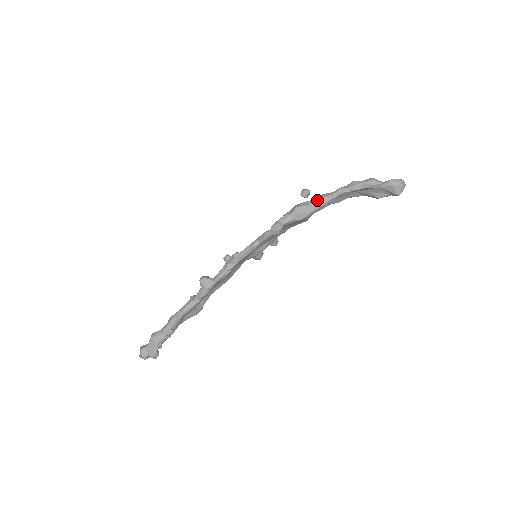
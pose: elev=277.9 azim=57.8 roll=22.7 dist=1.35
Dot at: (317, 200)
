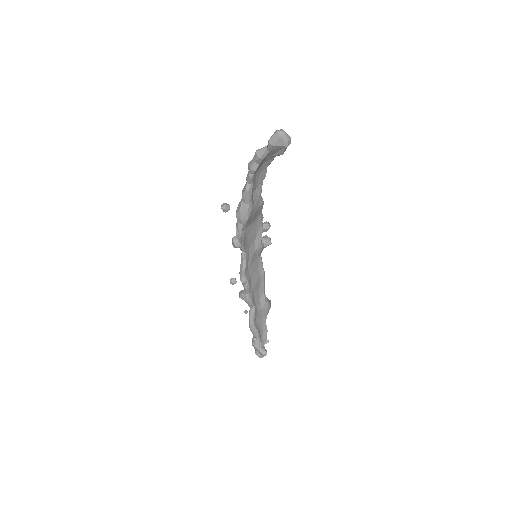
Dot at: (242, 199)
